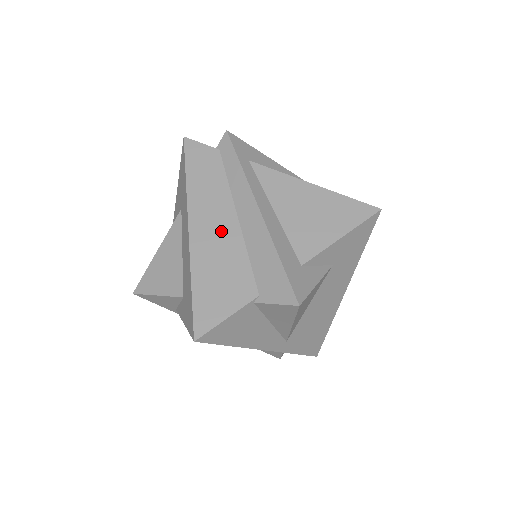
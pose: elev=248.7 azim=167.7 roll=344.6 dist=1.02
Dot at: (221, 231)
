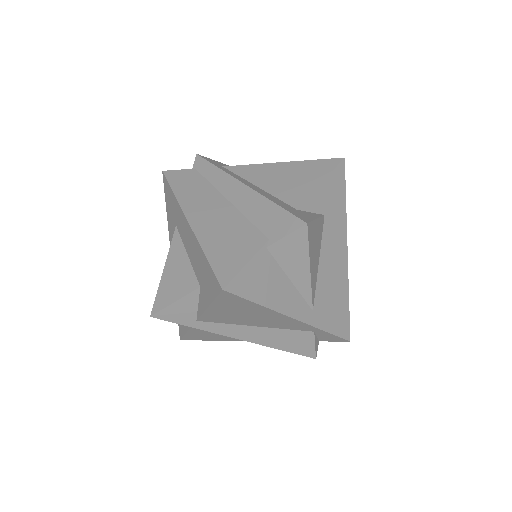
Dot at: (217, 212)
